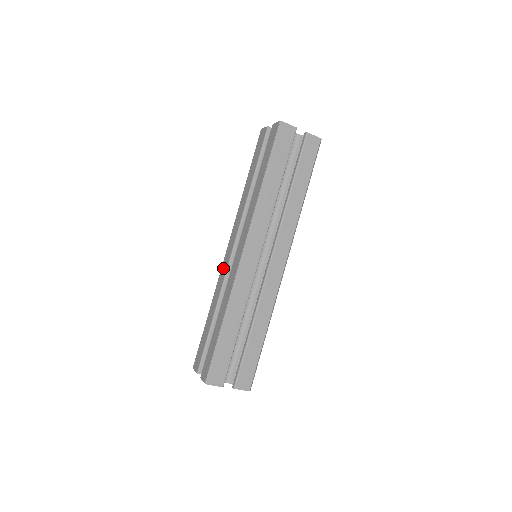
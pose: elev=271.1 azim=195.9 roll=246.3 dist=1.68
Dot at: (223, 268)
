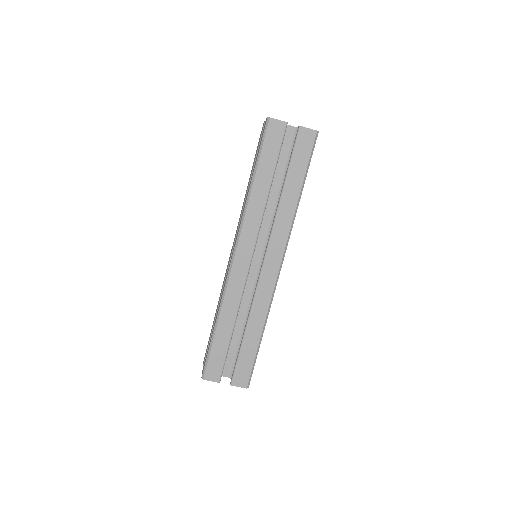
Dot at: (227, 267)
